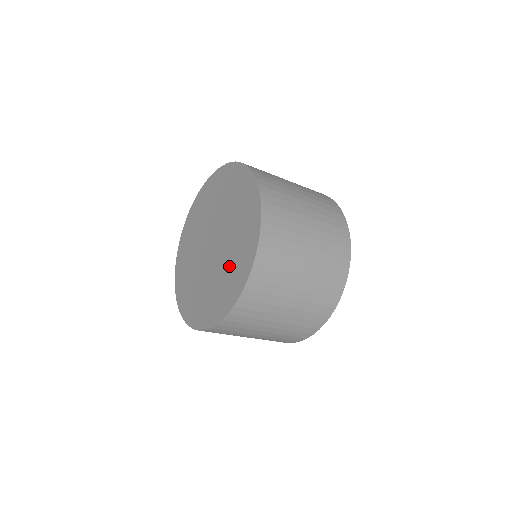
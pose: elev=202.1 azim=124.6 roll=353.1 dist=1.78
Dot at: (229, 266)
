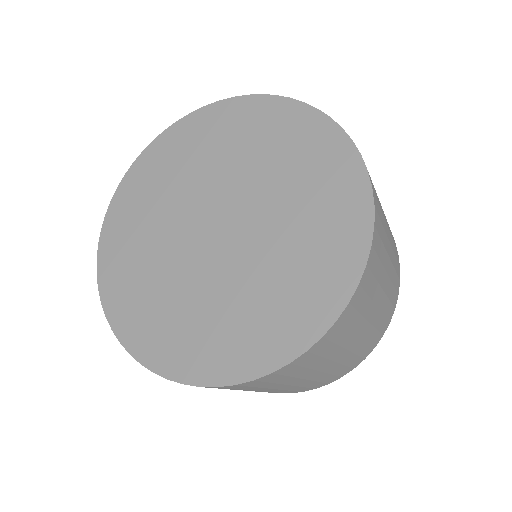
Dot at: (282, 273)
